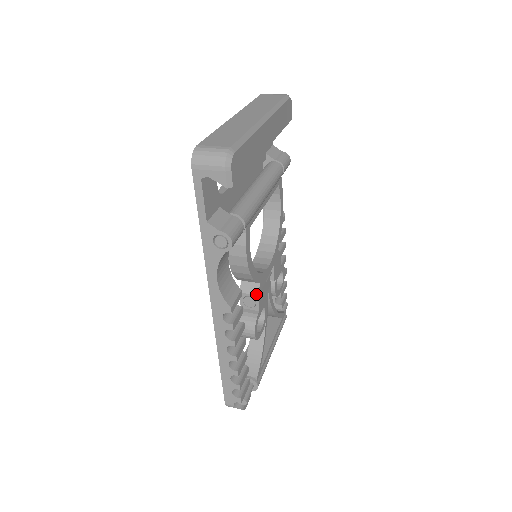
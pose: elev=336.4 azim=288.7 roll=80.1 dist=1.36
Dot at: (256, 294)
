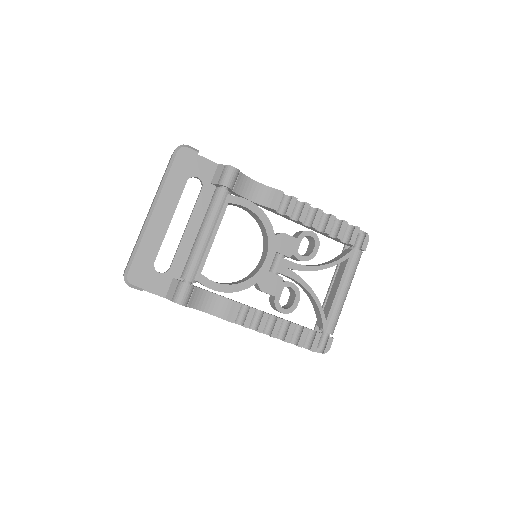
Dot at: (260, 290)
